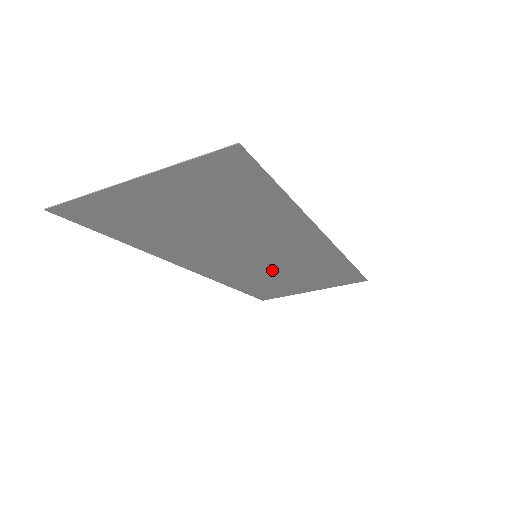
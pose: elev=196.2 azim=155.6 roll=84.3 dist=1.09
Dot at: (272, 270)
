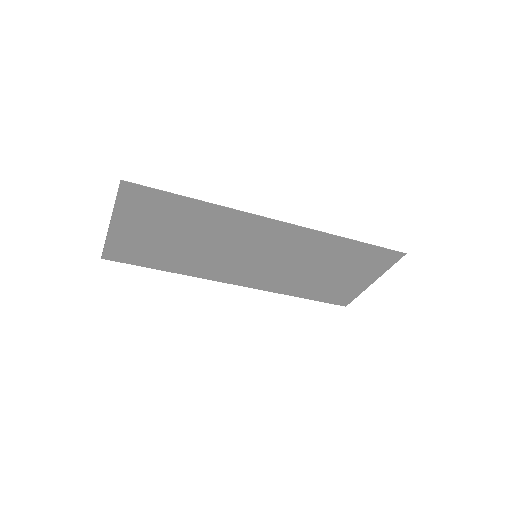
Dot at: (292, 267)
